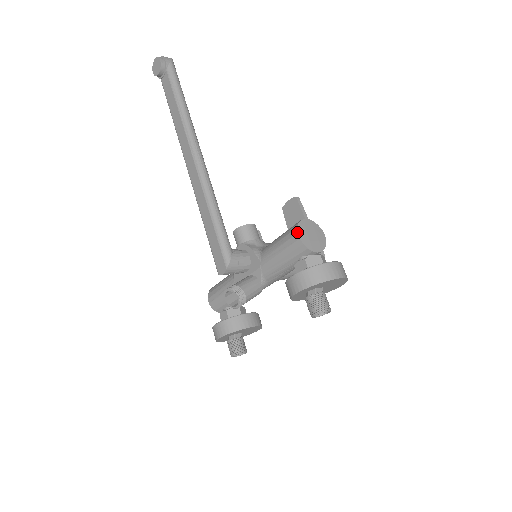
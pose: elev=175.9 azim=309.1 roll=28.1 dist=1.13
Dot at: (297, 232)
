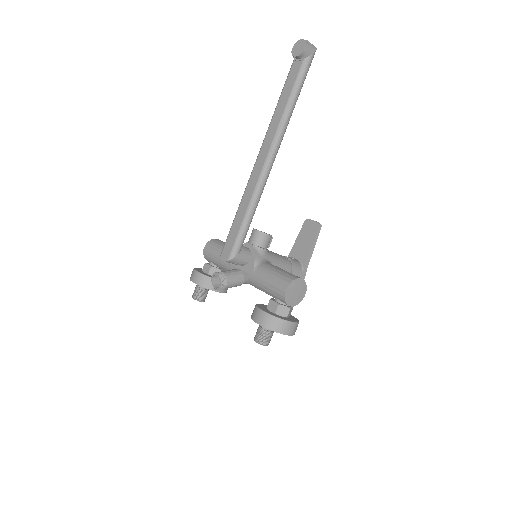
Dot at: (287, 287)
